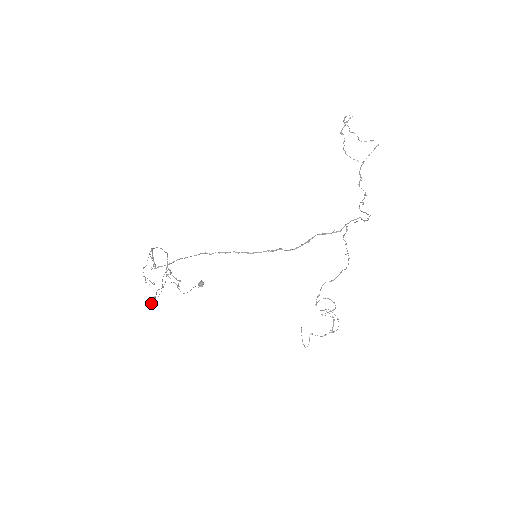
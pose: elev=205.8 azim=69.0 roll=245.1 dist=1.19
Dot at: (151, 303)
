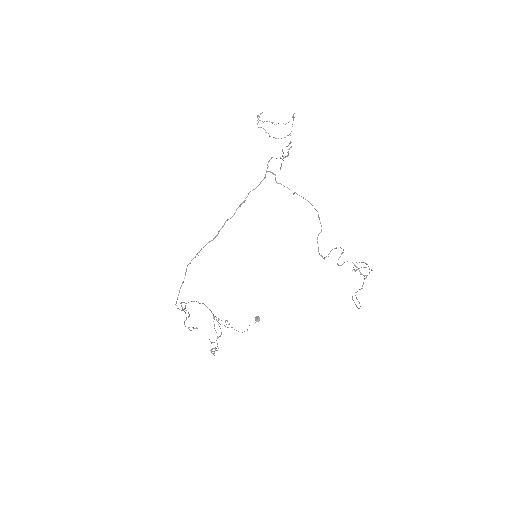
Dot at: (214, 351)
